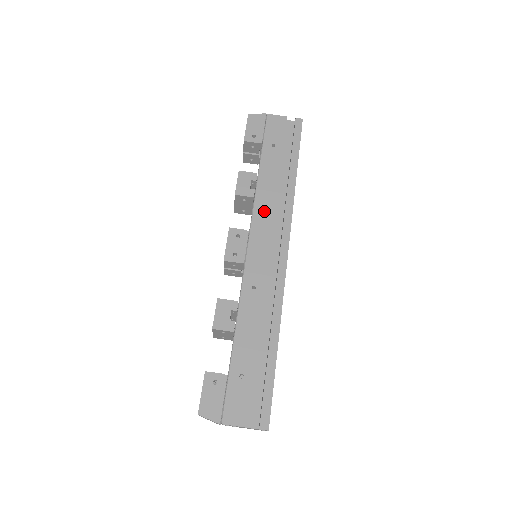
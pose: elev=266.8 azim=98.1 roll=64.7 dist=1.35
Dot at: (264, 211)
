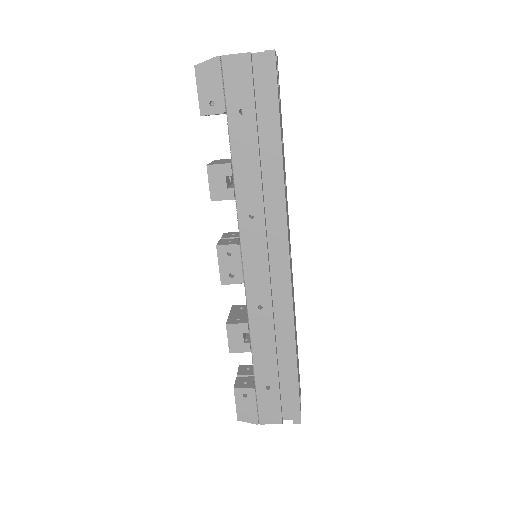
Dot at: (251, 213)
